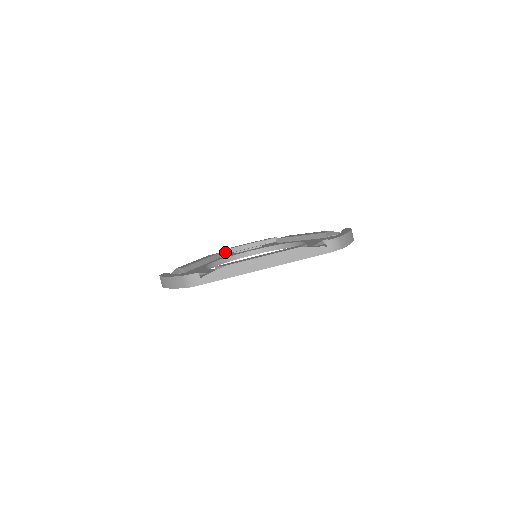
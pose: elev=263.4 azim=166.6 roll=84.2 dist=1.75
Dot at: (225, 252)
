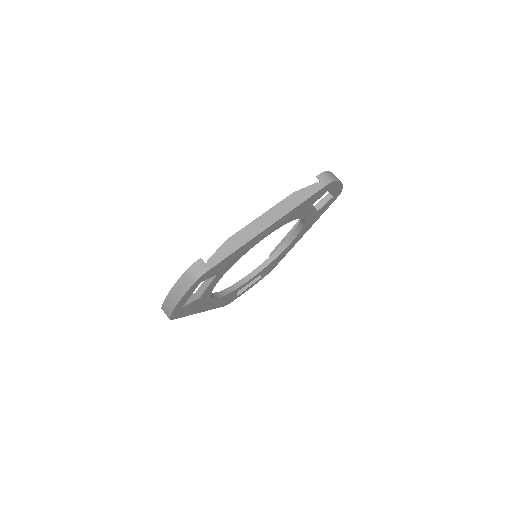
Dot at: occluded
